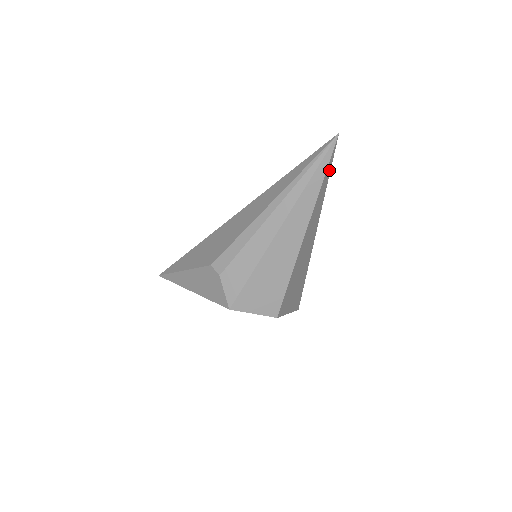
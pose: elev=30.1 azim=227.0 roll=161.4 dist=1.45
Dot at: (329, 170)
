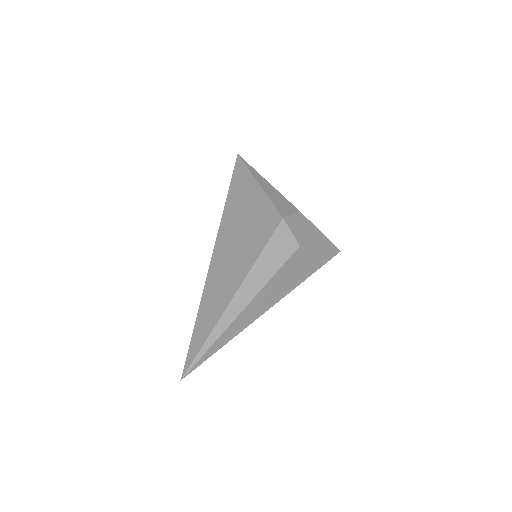
Dot at: occluded
